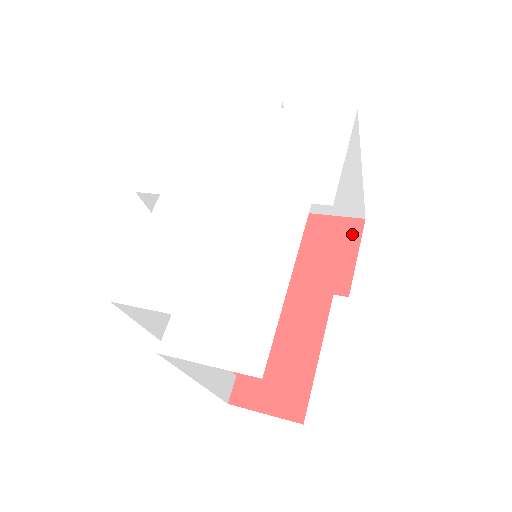
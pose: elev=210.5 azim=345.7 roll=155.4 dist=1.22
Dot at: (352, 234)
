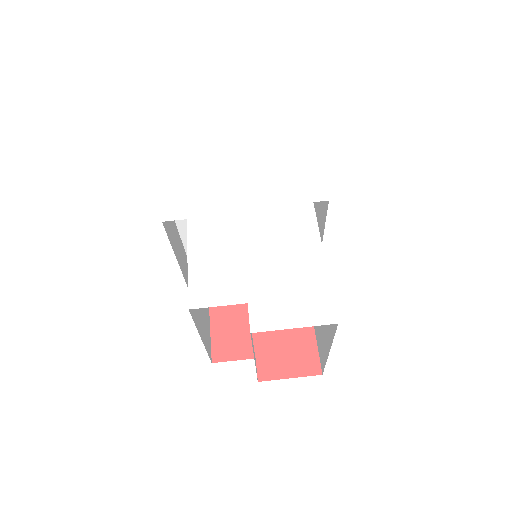
Dot at: occluded
